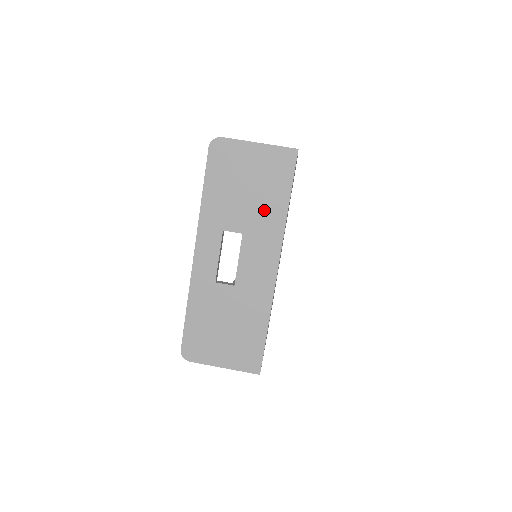
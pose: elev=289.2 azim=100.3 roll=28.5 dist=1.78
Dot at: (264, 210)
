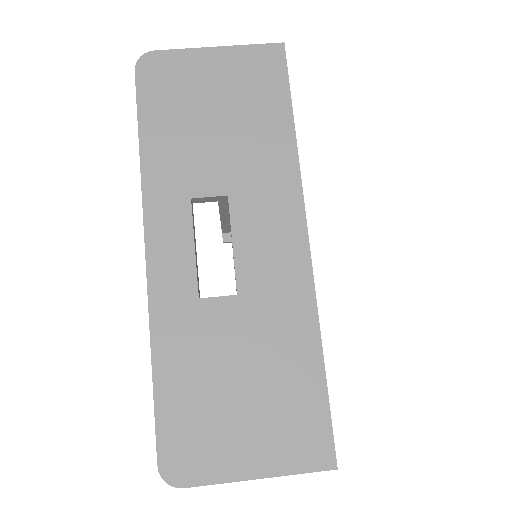
Dot at: (255, 147)
